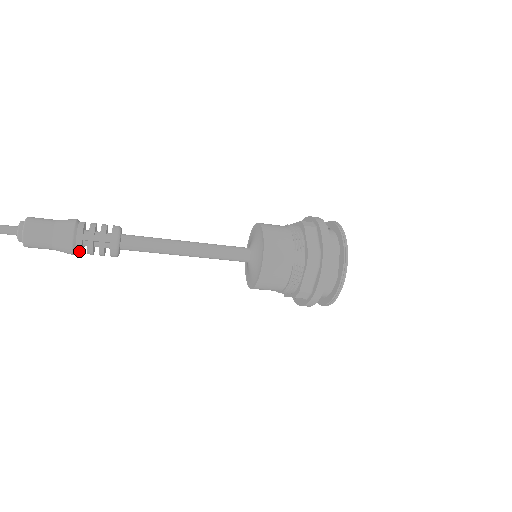
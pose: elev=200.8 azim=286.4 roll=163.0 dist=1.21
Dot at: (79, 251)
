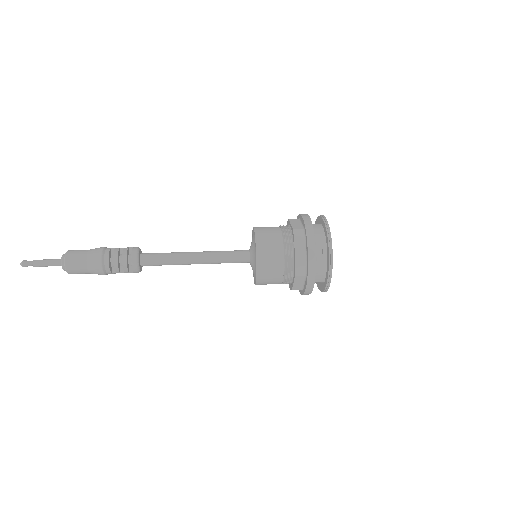
Dot at: occluded
